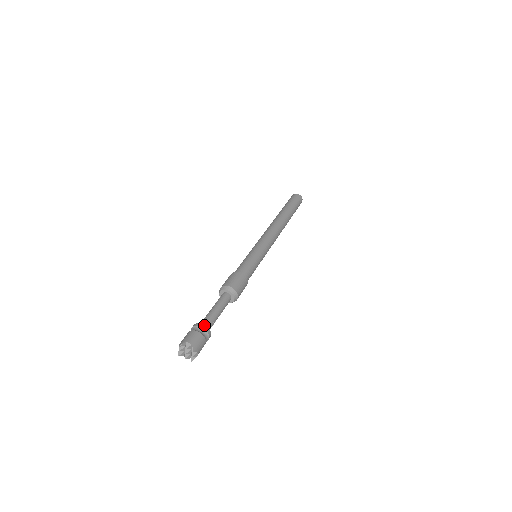
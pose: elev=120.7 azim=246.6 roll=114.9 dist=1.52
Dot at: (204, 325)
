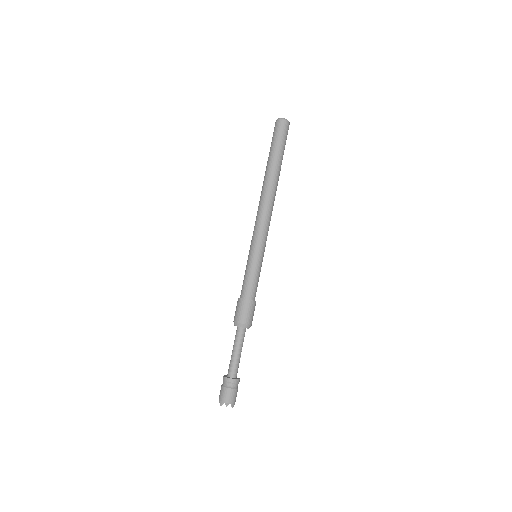
Dot at: (234, 379)
